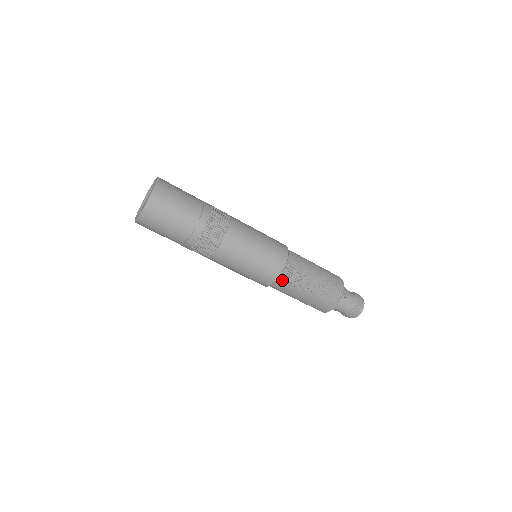
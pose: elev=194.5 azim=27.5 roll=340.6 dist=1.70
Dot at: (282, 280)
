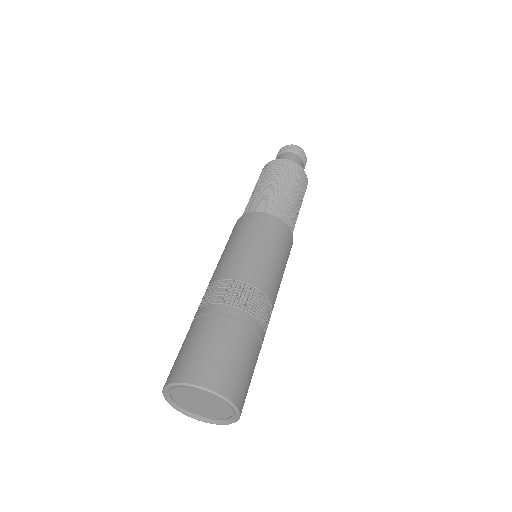
Dot at: occluded
